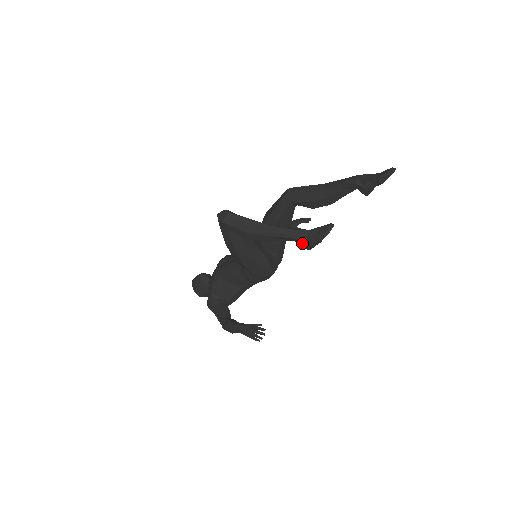
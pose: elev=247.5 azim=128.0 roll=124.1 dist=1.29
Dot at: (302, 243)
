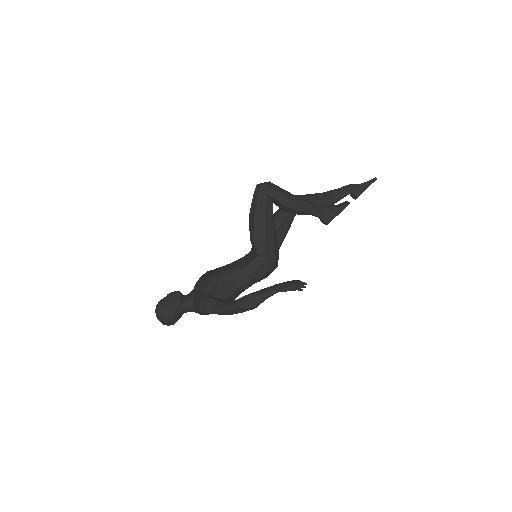
Dot at: (325, 215)
